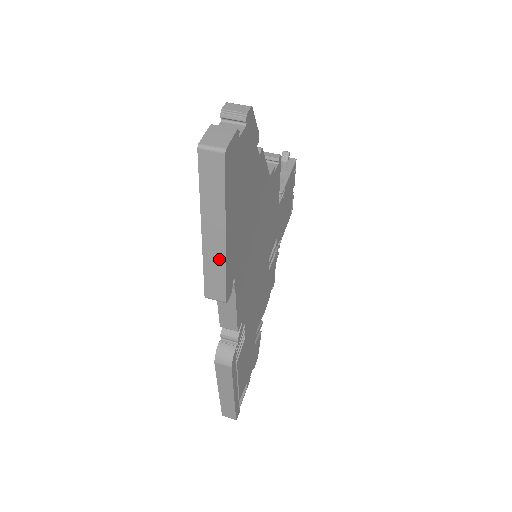
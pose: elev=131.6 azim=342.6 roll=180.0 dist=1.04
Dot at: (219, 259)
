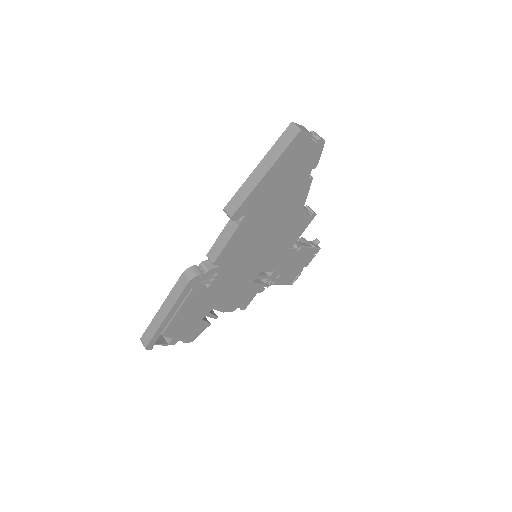
Dot at: (251, 187)
